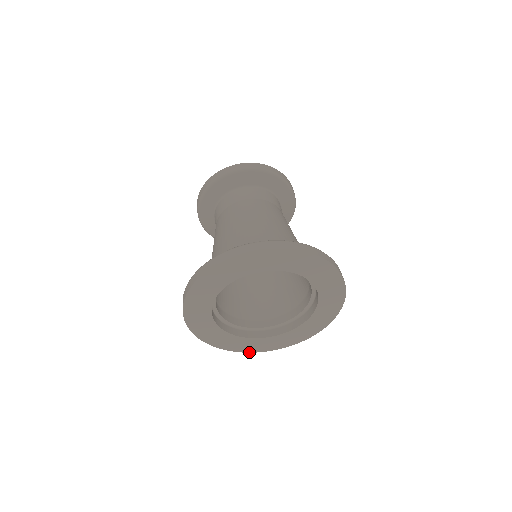
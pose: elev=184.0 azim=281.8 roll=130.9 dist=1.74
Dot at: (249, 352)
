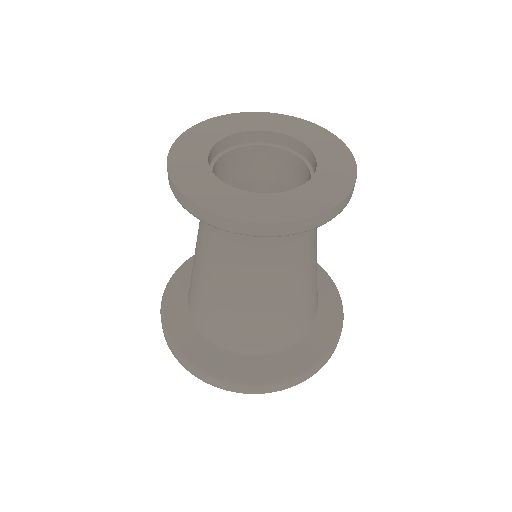
Dot at: occluded
